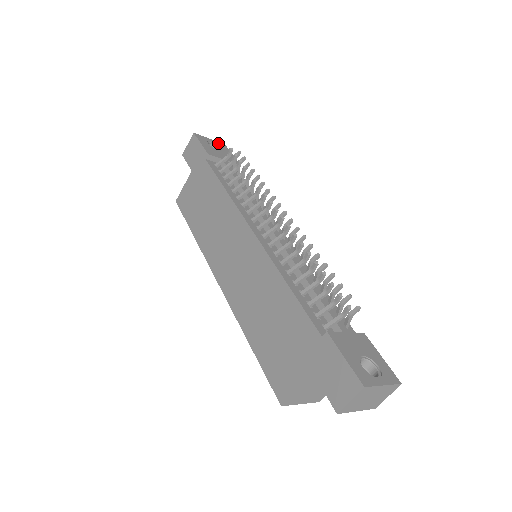
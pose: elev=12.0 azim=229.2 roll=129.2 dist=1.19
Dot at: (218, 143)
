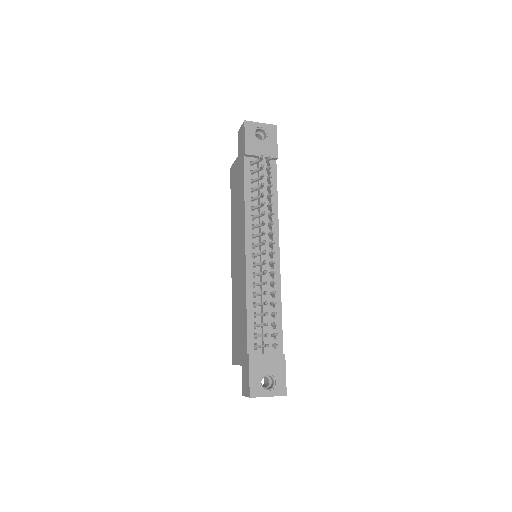
Dot at: (268, 127)
